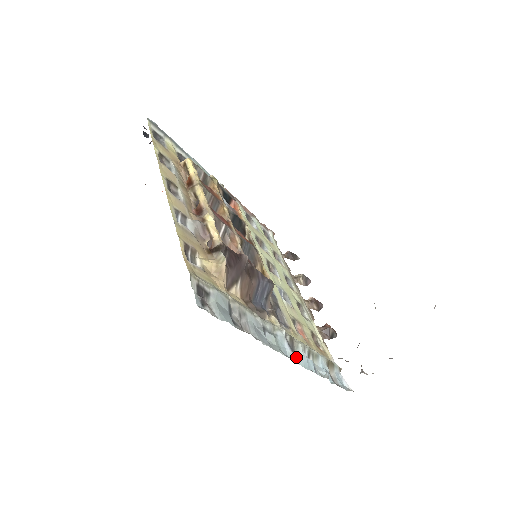
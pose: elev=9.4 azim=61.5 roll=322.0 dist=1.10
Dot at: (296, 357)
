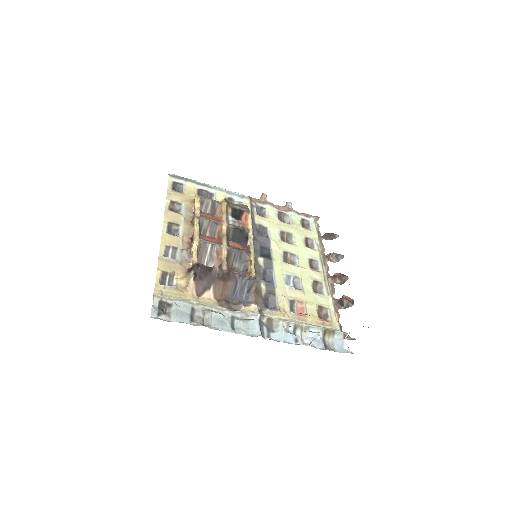
Dot at: (272, 333)
